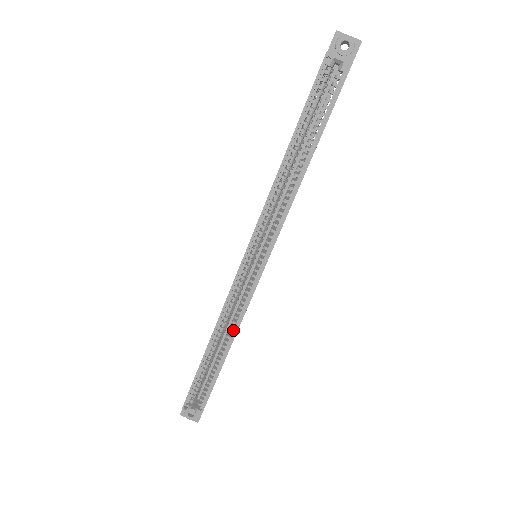
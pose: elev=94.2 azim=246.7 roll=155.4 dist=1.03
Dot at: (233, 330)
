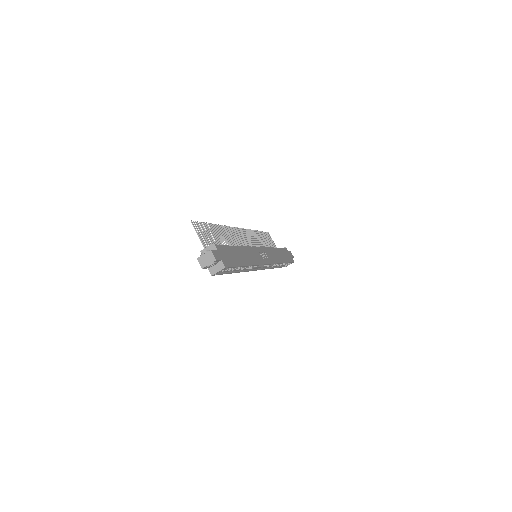
Dot at: occluded
